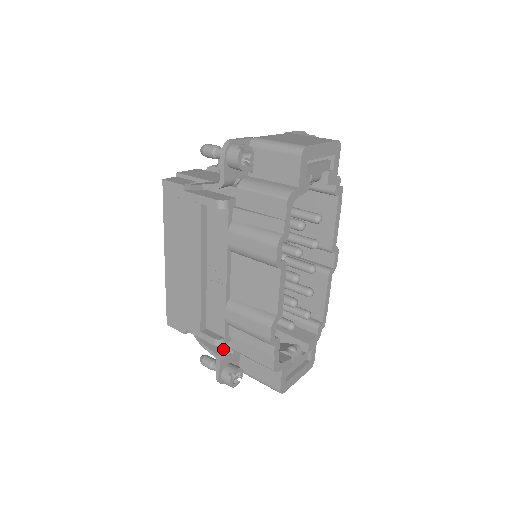
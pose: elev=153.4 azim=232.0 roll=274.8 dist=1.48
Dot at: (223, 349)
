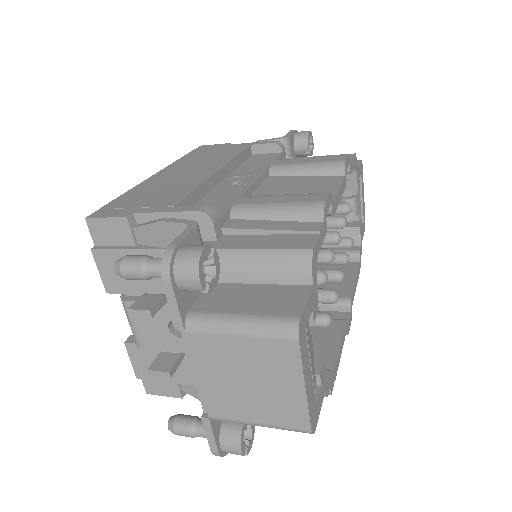
Dot at: occluded
